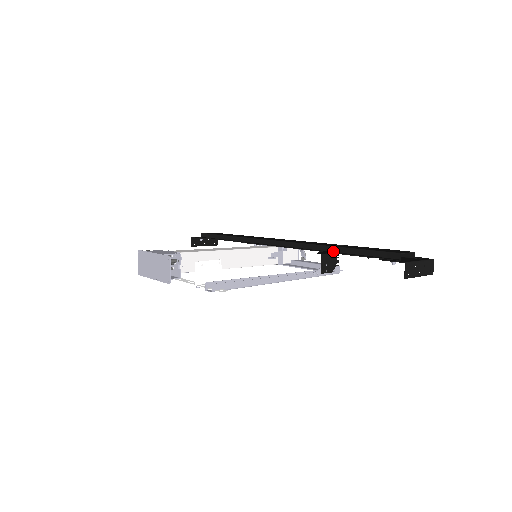
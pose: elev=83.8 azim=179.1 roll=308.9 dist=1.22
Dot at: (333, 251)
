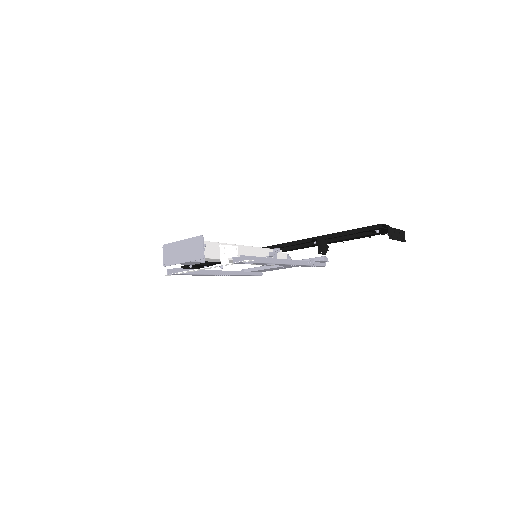
Dot at: (323, 239)
